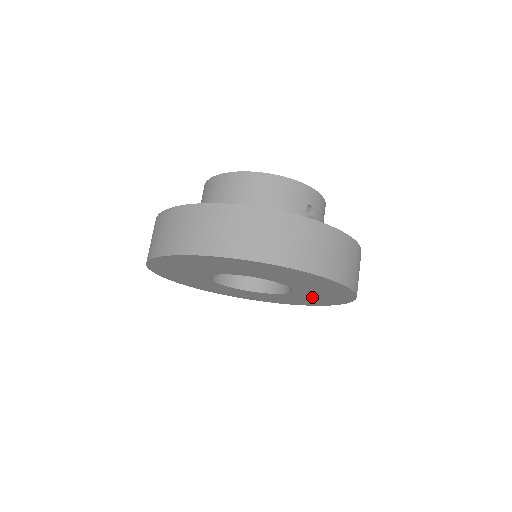
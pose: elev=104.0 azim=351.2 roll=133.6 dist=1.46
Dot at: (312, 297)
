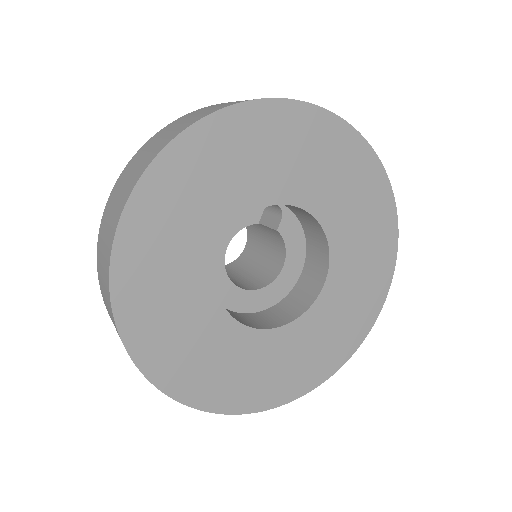
Dot at: (358, 246)
